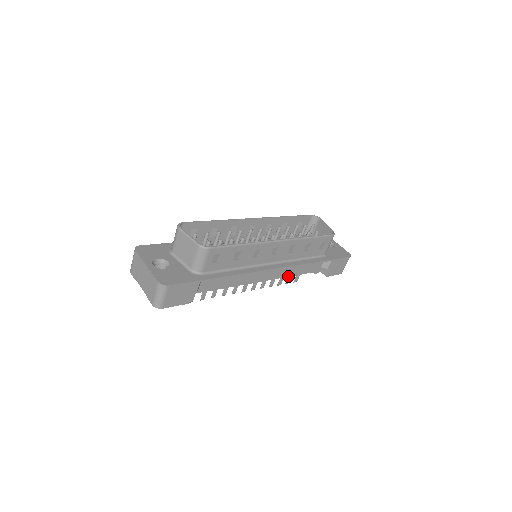
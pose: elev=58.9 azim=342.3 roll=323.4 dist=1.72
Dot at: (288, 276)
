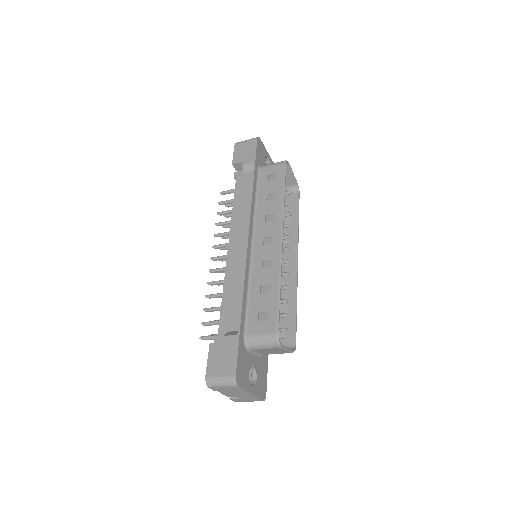
Dot at: occluded
